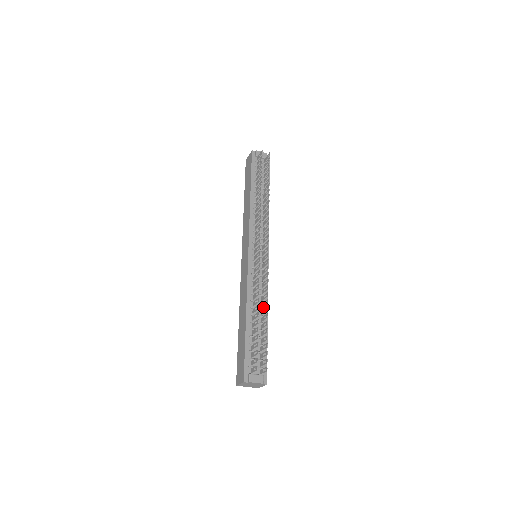
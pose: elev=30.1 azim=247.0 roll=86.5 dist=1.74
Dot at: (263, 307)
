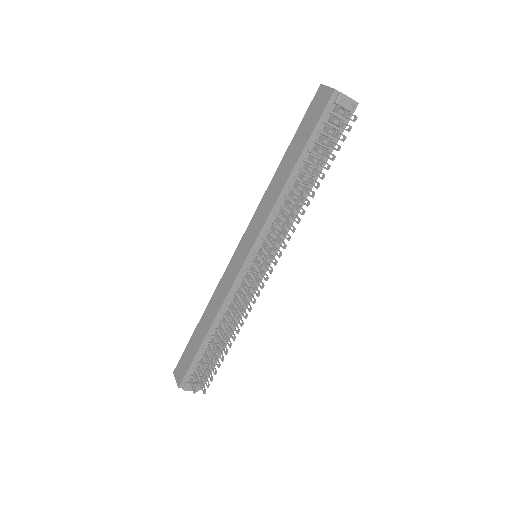
Dot at: occluded
